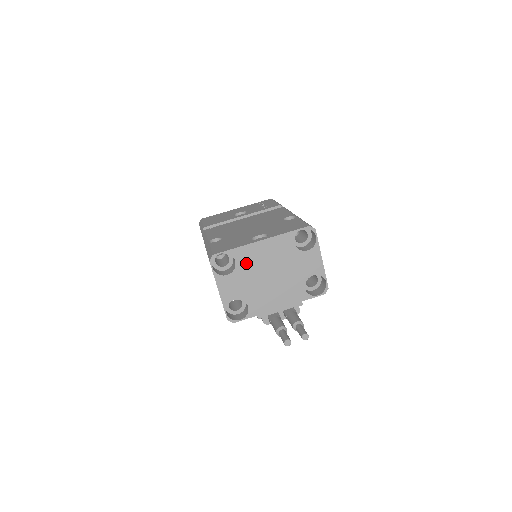
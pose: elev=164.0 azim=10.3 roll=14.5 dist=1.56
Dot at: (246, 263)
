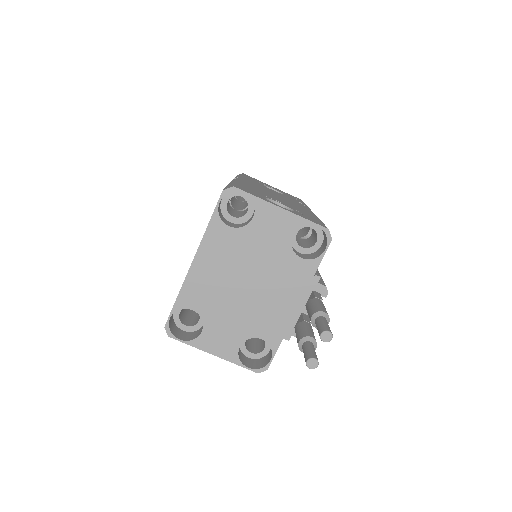
Dot at: (206, 300)
